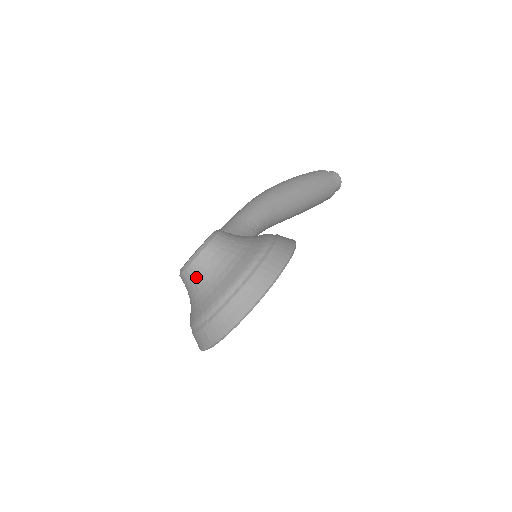
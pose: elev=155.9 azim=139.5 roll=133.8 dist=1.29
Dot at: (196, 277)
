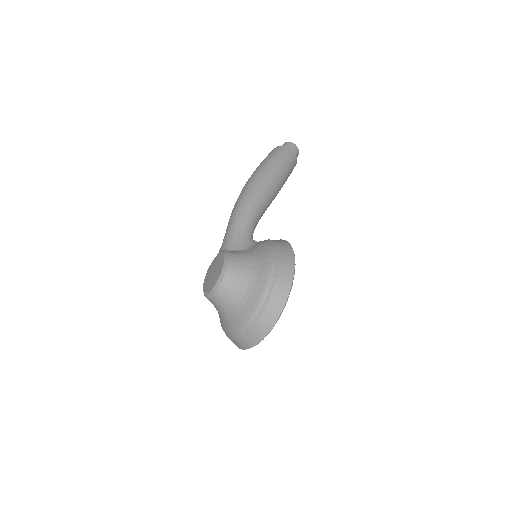
Dot at: (223, 300)
